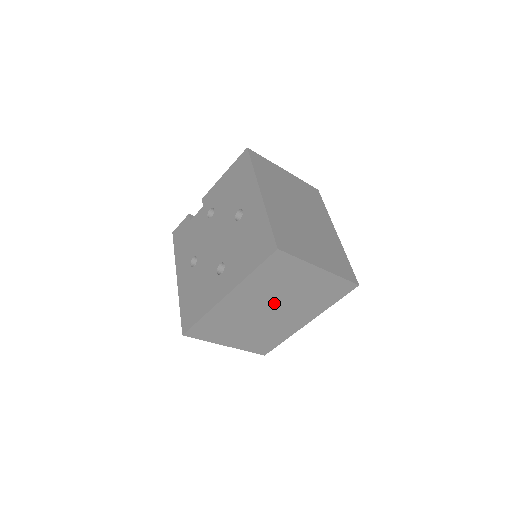
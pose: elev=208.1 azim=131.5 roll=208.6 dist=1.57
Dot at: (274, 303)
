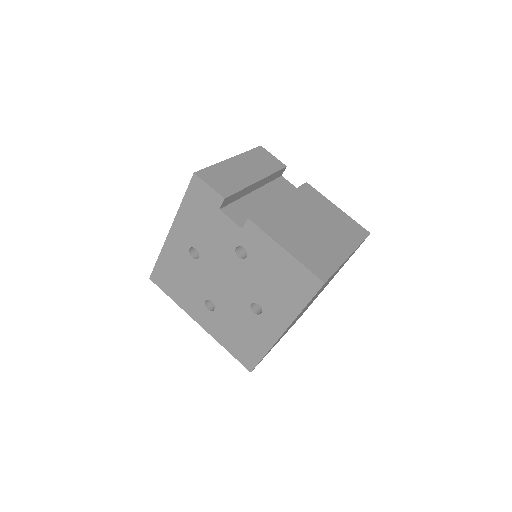
Dot at: occluded
